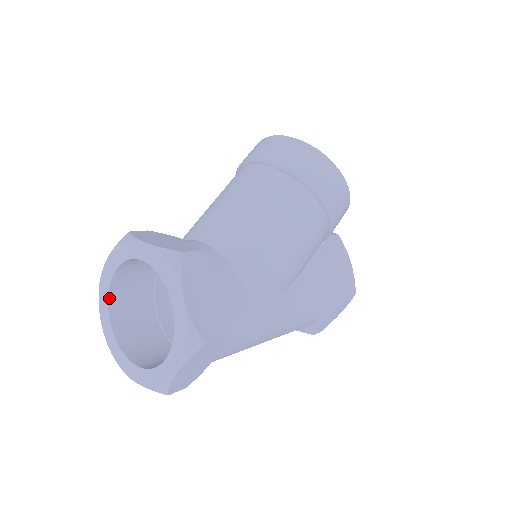
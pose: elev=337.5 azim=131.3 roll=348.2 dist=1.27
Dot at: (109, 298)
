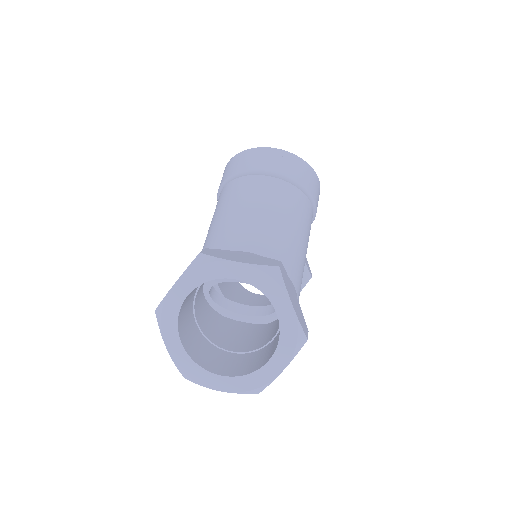
Dot at: (178, 320)
